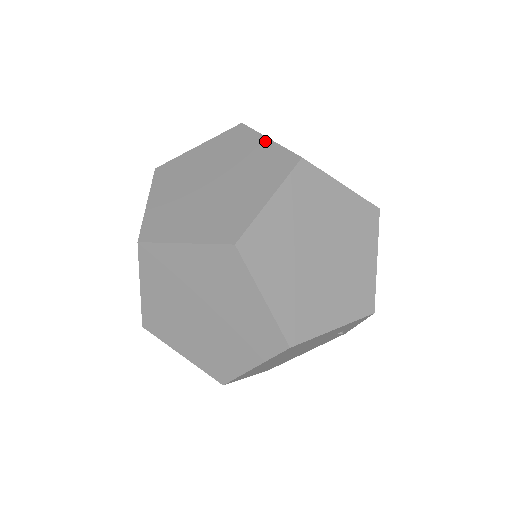
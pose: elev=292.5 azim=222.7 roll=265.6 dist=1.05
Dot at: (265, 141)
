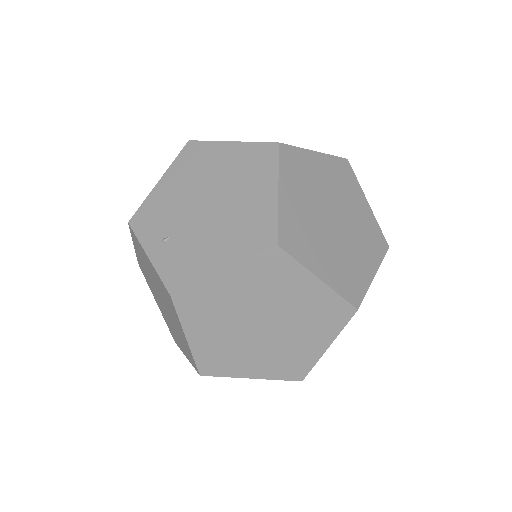
Dot at: (315, 283)
